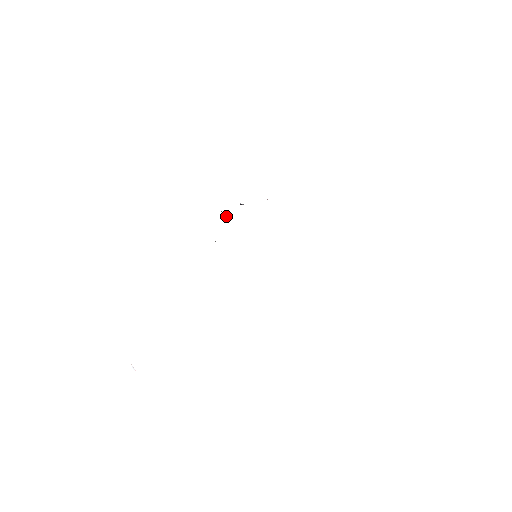
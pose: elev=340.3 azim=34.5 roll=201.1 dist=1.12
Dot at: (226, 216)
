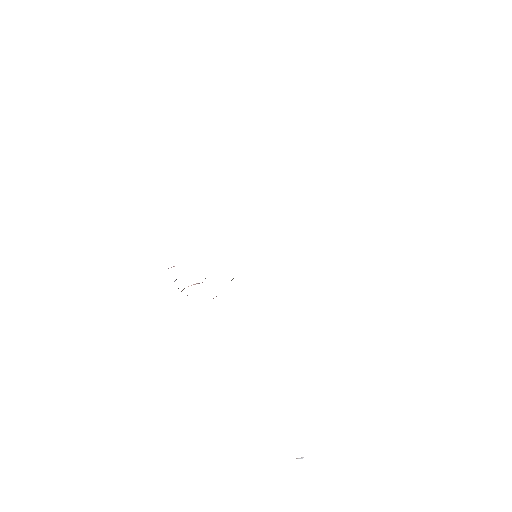
Dot at: occluded
